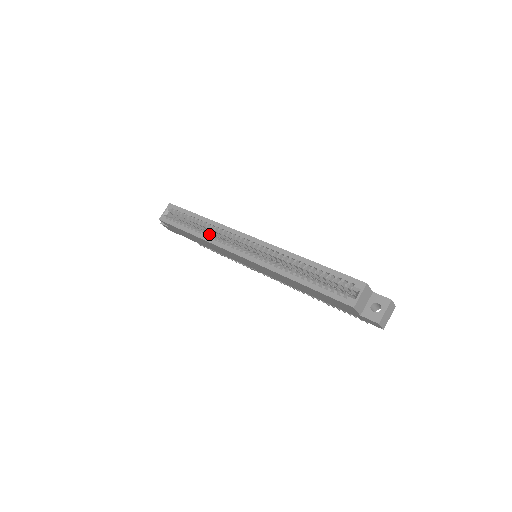
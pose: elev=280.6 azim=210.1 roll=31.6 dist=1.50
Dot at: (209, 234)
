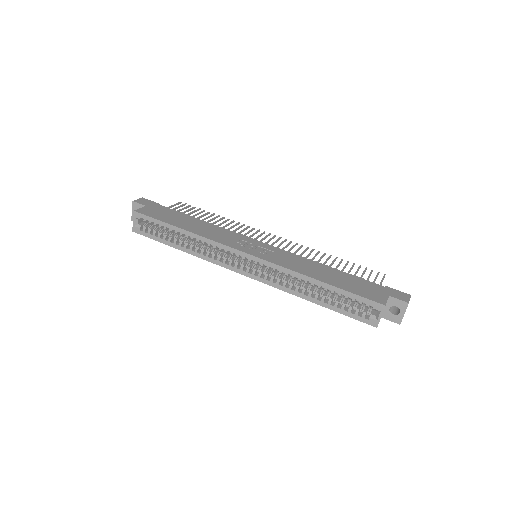
Dot at: (199, 248)
